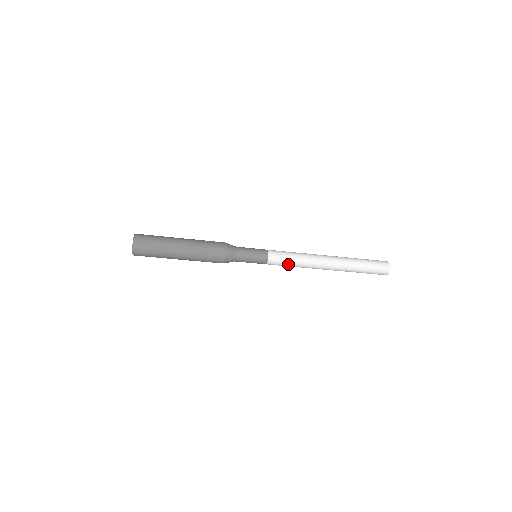
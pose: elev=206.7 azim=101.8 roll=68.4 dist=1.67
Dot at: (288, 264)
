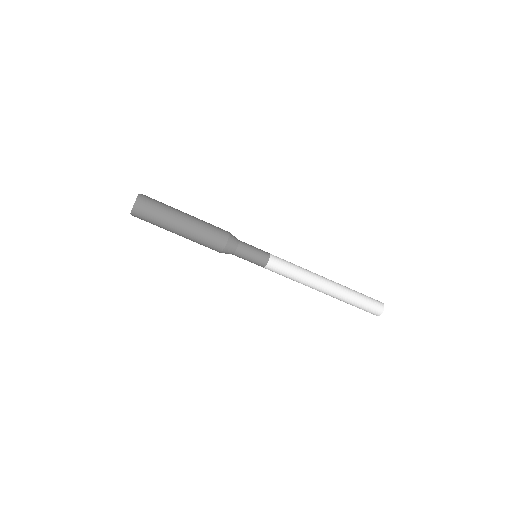
Dot at: (289, 266)
